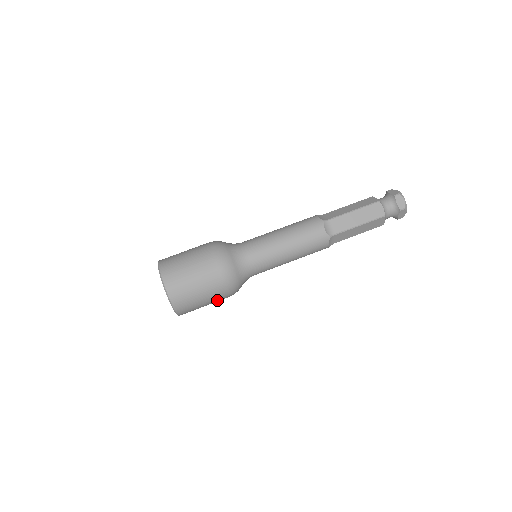
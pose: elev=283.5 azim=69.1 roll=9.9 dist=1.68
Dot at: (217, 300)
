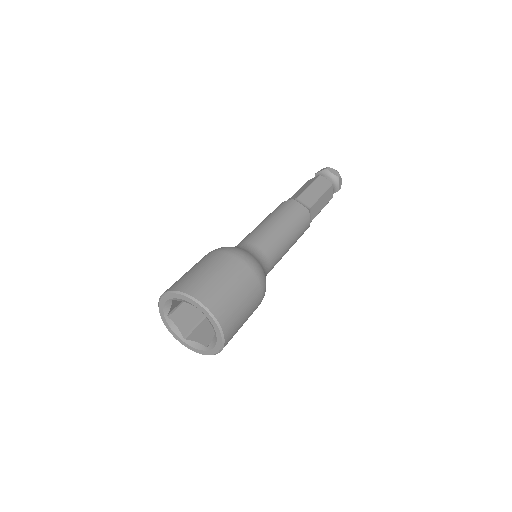
Dot at: (240, 276)
